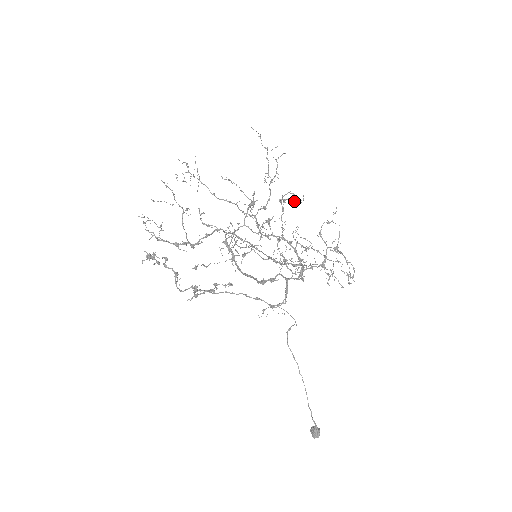
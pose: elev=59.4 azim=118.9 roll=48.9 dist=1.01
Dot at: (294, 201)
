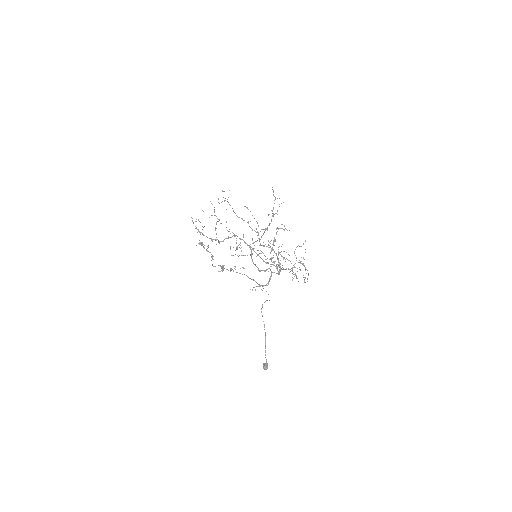
Dot at: occluded
